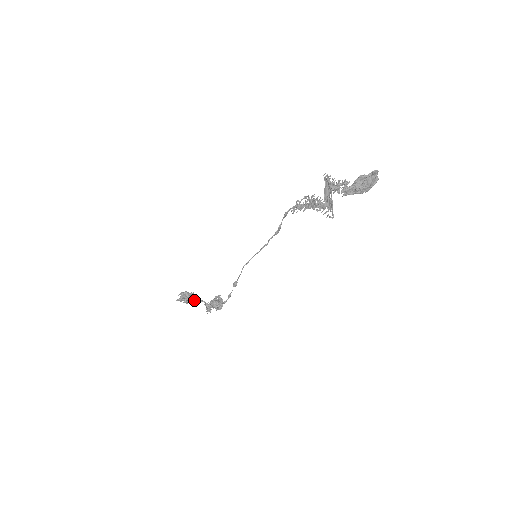
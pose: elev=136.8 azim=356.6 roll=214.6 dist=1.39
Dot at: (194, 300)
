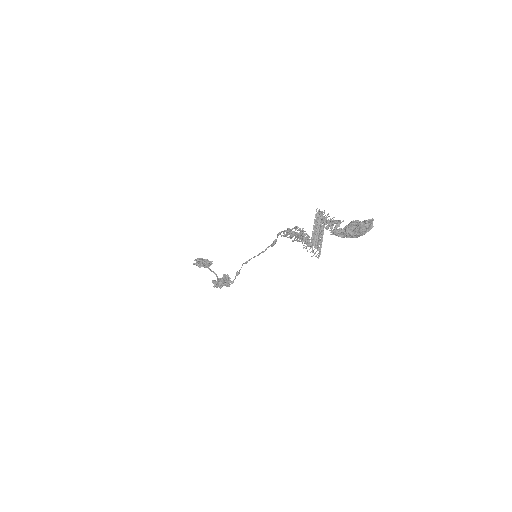
Dot at: (210, 265)
